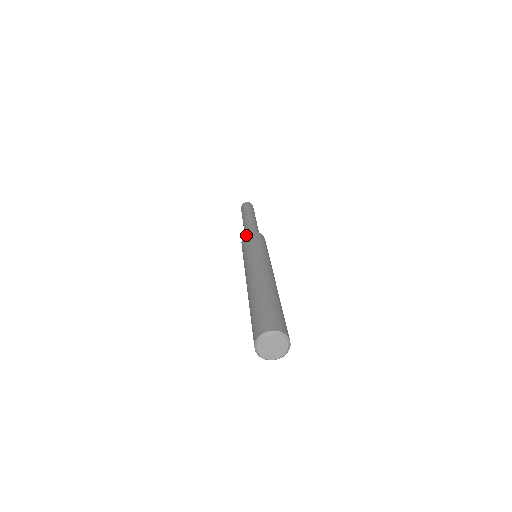
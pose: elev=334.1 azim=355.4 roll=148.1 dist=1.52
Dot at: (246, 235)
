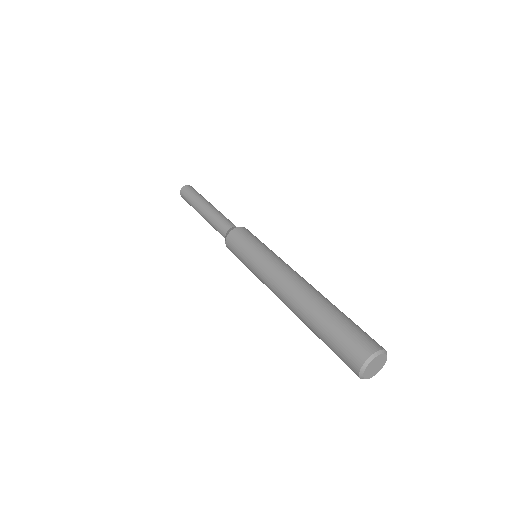
Dot at: (231, 234)
